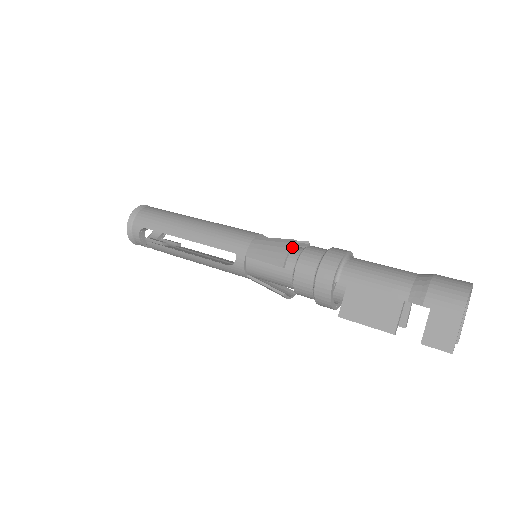
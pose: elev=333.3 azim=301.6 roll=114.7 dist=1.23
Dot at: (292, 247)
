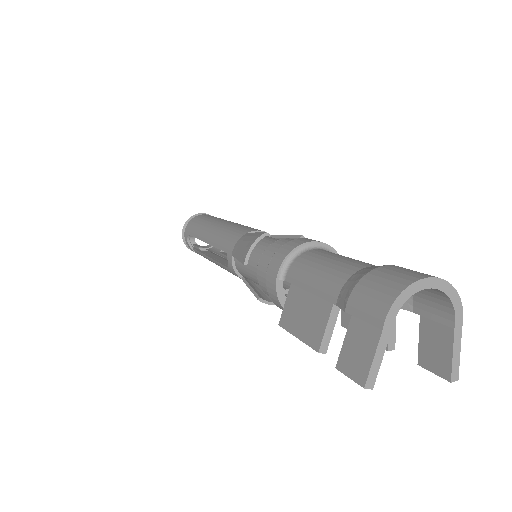
Dot at: (258, 240)
